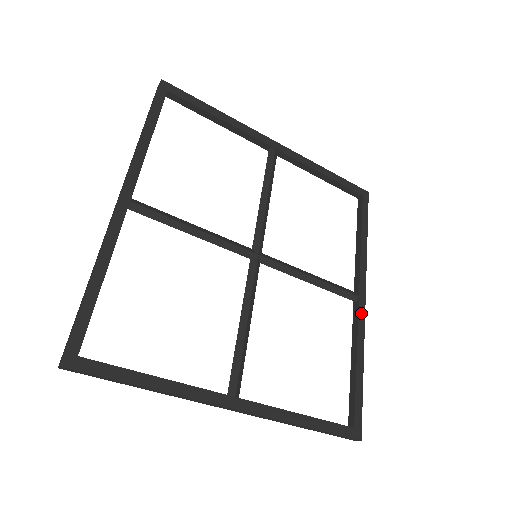
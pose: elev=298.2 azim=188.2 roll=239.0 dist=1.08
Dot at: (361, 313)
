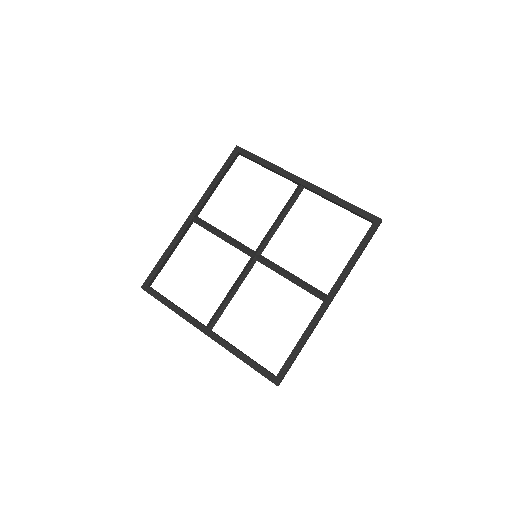
Dot at: (321, 310)
